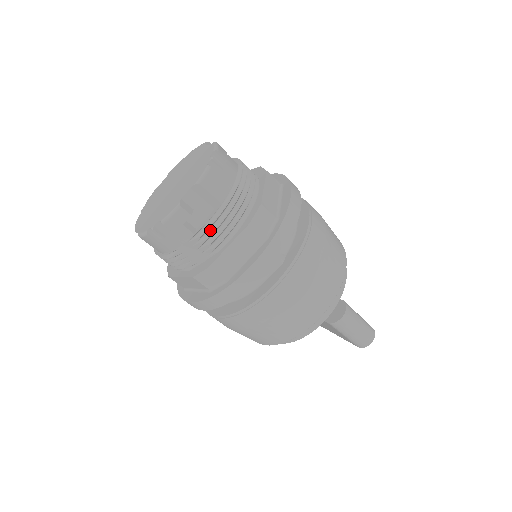
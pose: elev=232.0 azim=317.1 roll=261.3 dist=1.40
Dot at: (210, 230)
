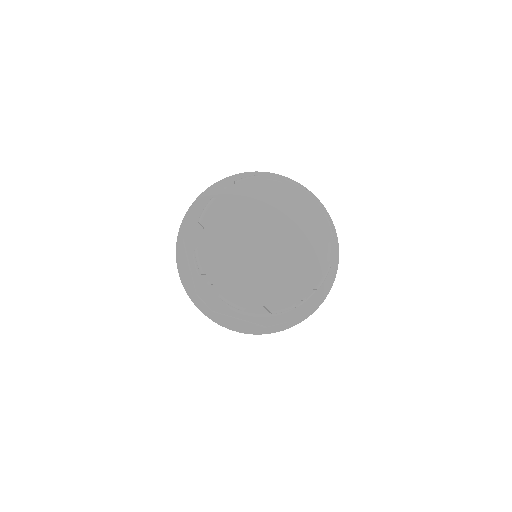
Dot at: occluded
